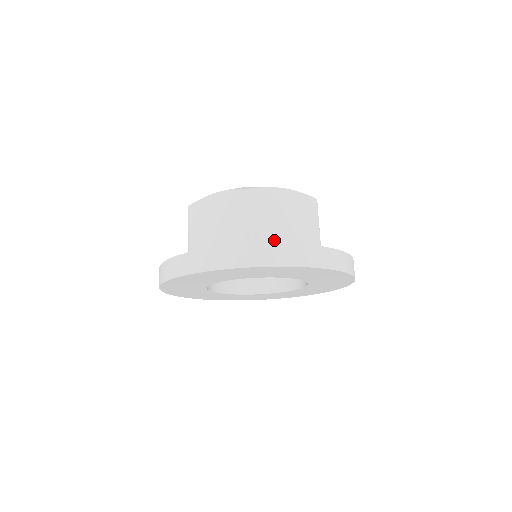
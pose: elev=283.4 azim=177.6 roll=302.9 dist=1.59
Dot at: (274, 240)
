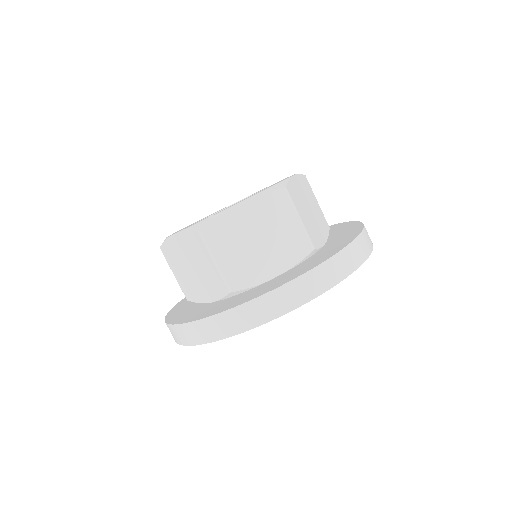
Dot at: (317, 235)
